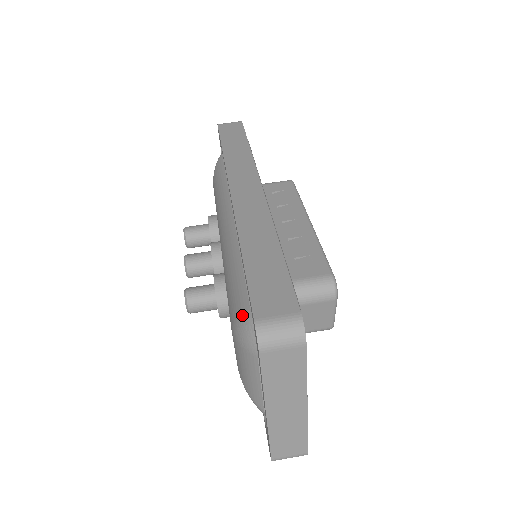
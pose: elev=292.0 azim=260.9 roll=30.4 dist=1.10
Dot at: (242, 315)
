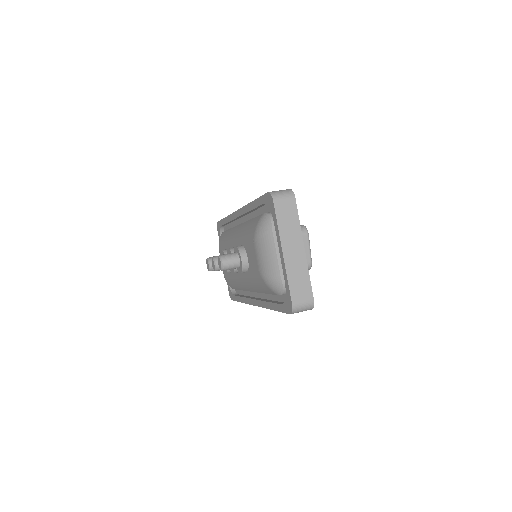
Dot at: (259, 219)
